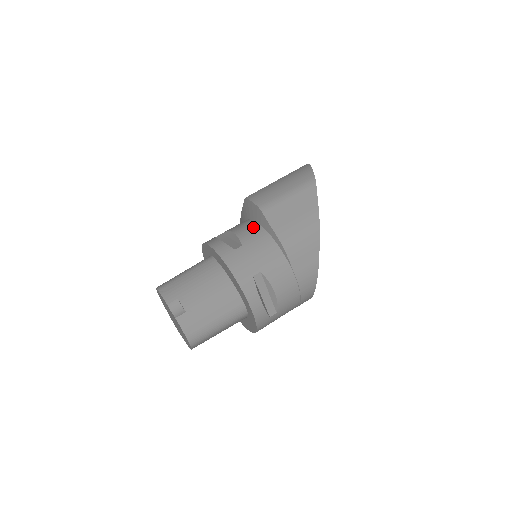
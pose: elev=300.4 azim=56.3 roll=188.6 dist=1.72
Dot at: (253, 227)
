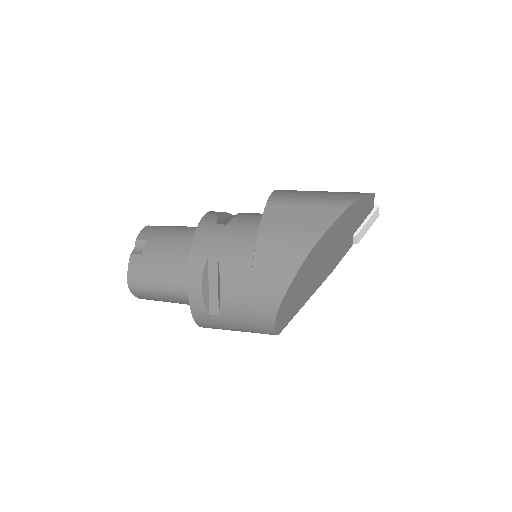
Dot at: (255, 217)
